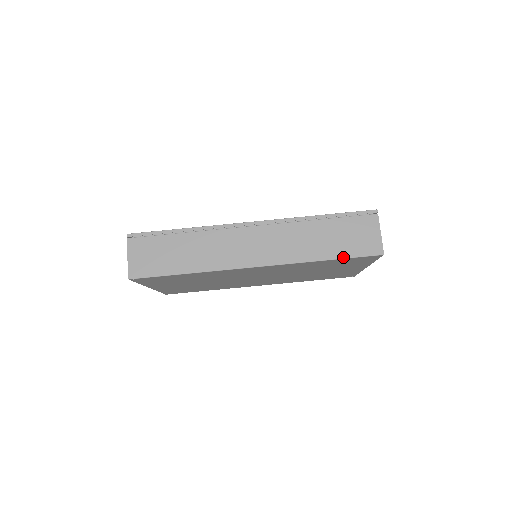
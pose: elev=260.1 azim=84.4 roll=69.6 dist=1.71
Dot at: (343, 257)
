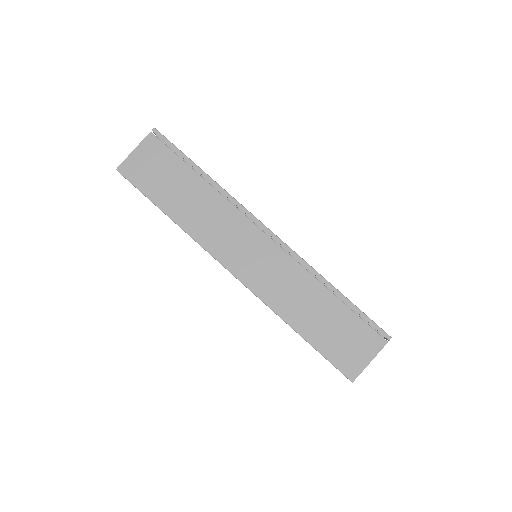
Dot at: (315, 346)
